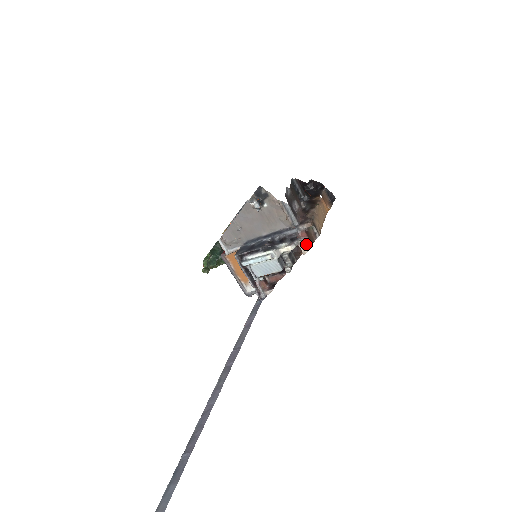
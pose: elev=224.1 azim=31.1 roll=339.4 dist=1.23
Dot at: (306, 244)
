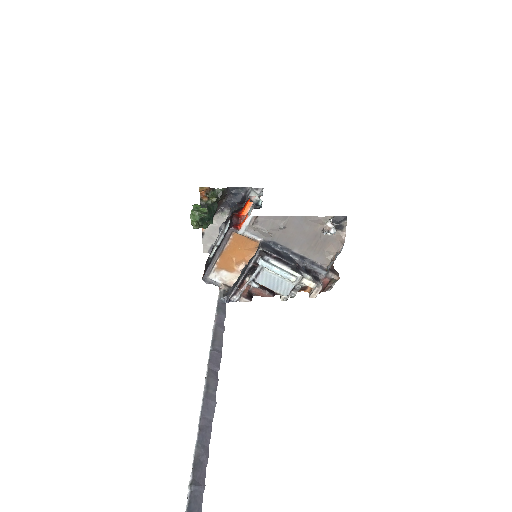
Dot at: (320, 290)
